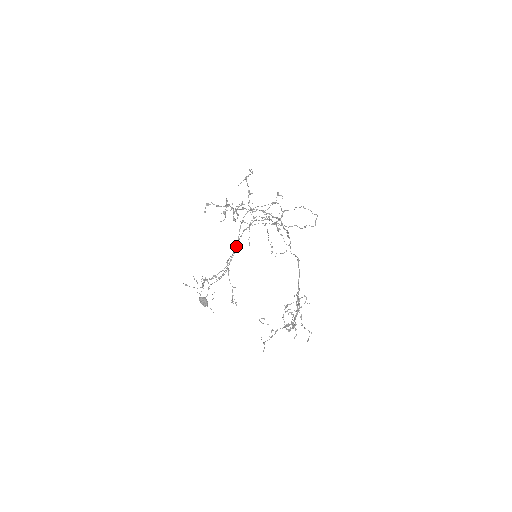
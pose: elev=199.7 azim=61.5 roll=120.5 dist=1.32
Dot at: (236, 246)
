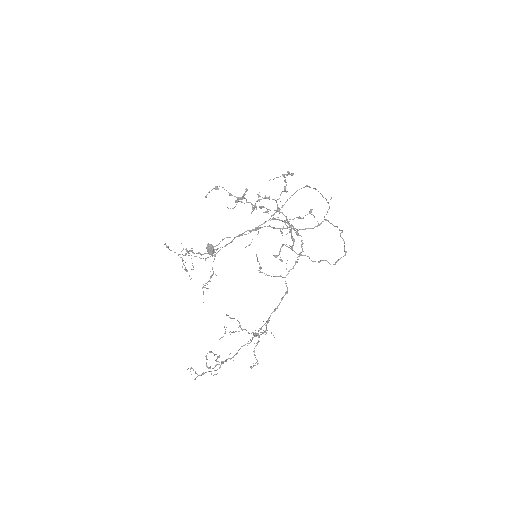
Dot at: occluded
